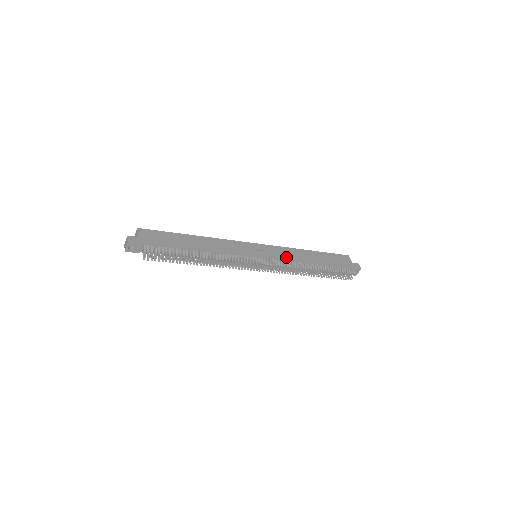
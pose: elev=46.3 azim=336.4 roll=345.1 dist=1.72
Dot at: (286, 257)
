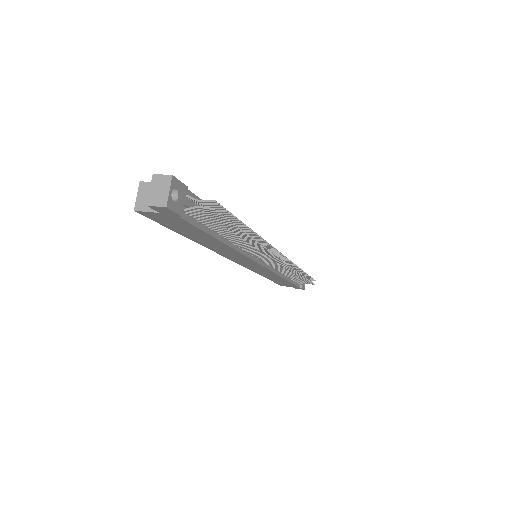
Dot at: occluded
